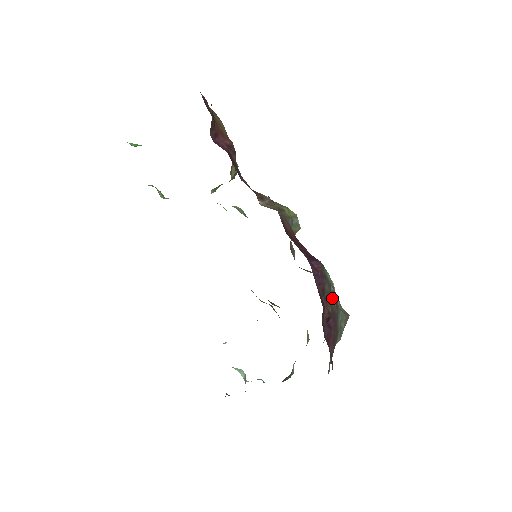
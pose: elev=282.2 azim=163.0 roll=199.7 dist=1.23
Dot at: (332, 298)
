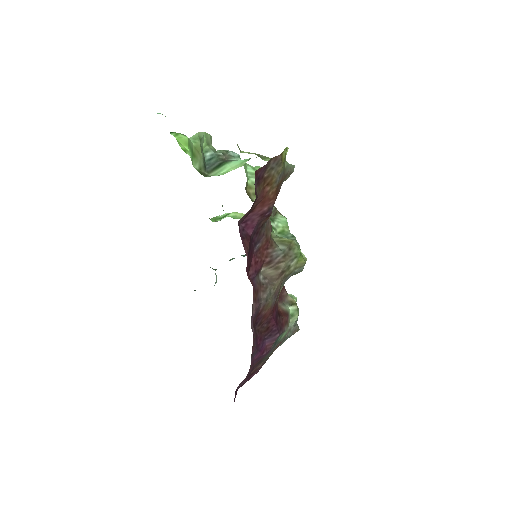
Dot at: occluded
